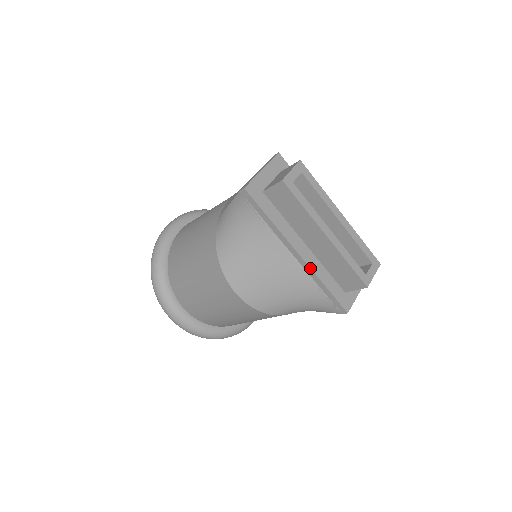
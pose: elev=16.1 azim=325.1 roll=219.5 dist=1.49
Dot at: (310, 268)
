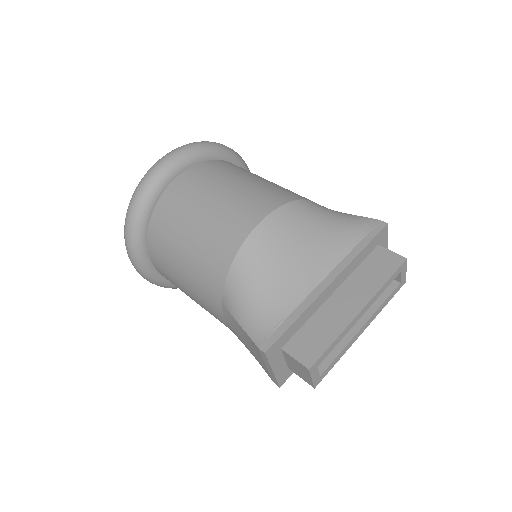
Dot at: occluded
